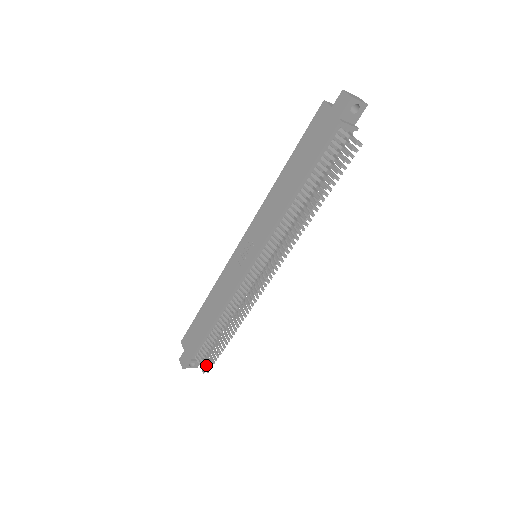
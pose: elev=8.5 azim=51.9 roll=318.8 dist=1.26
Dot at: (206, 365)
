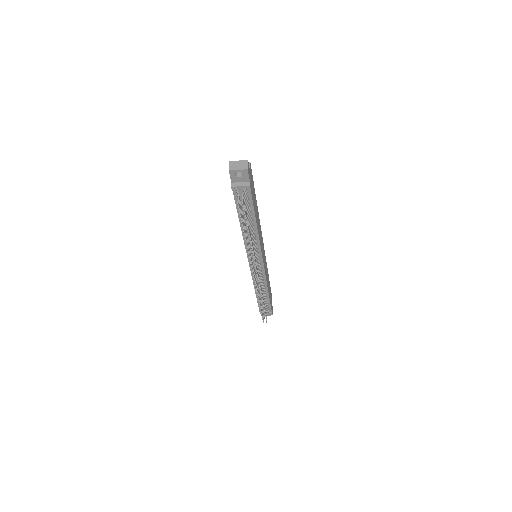
Dot at: occluded
